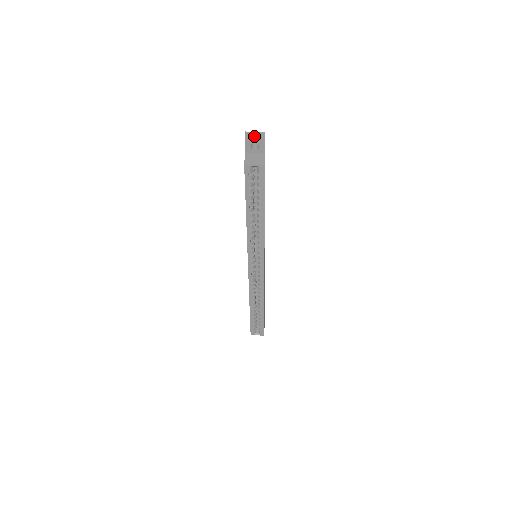
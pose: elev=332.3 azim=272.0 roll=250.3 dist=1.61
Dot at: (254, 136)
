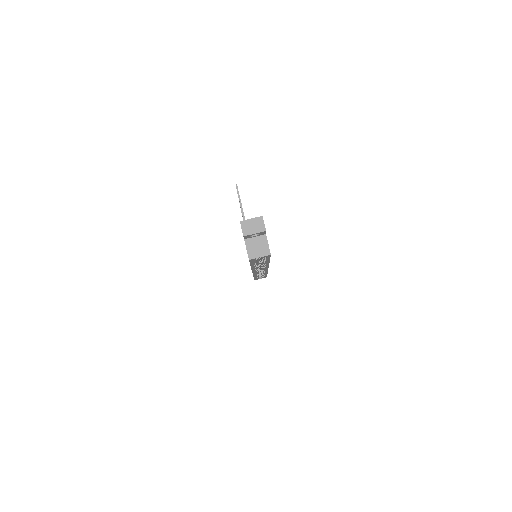
Dot at: (252, 228)
